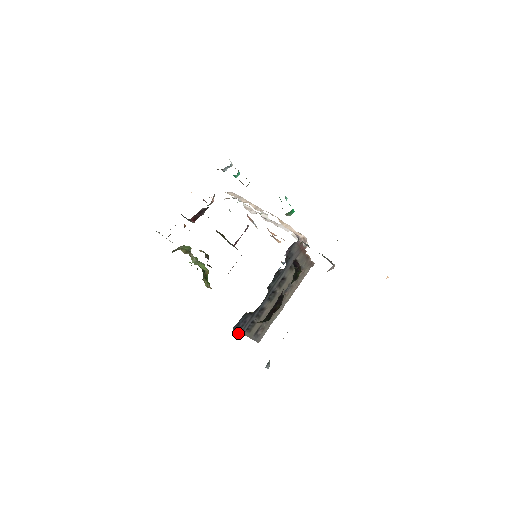
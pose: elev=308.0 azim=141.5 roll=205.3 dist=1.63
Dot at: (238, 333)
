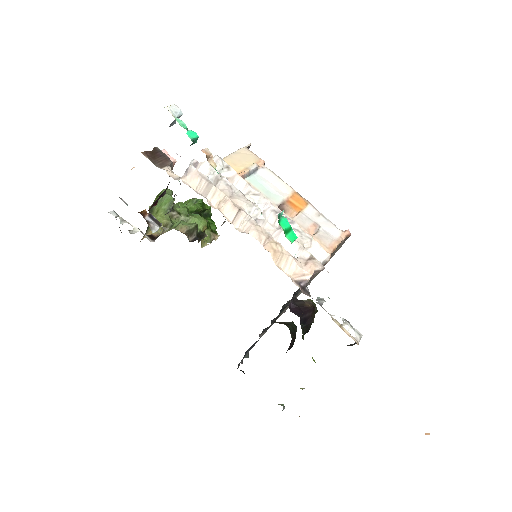
Dot at: occluded
